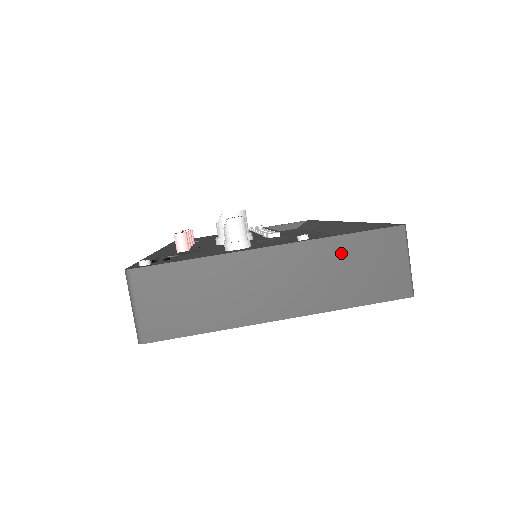
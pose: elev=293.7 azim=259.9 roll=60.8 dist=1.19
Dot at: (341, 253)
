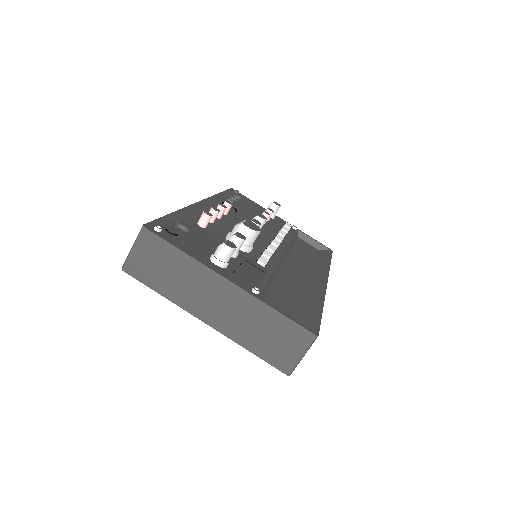
Dot at: (267, 319)
